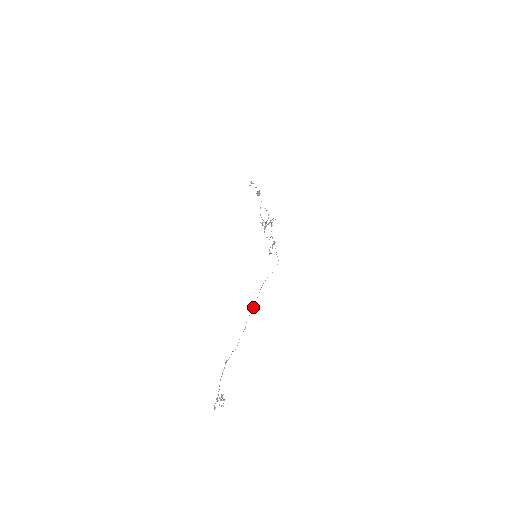
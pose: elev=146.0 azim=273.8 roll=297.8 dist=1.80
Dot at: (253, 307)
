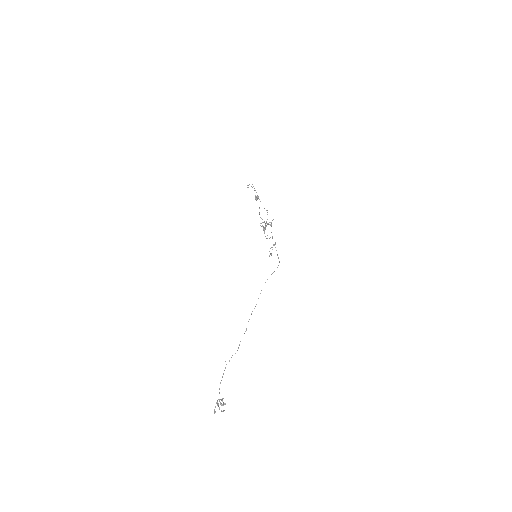
Dot at: (254, 308)
